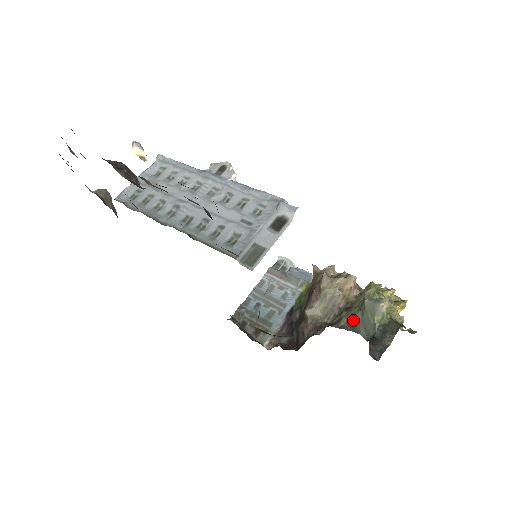
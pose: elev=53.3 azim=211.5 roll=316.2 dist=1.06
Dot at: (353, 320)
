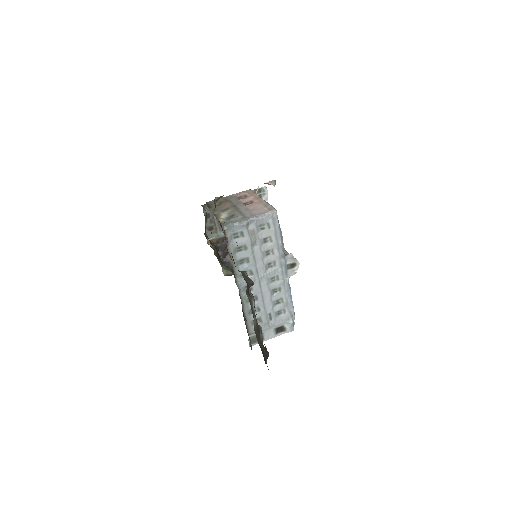
Dot at: occluded
